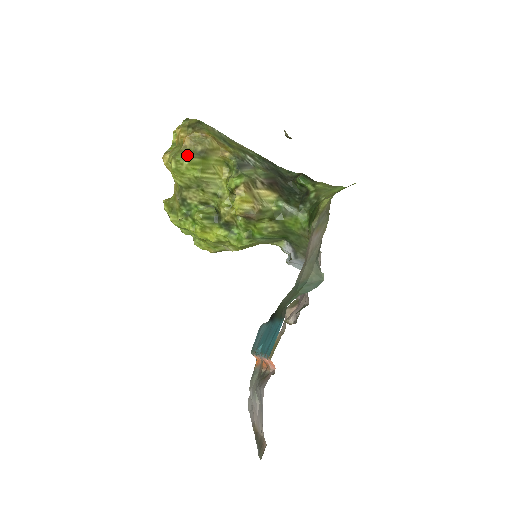
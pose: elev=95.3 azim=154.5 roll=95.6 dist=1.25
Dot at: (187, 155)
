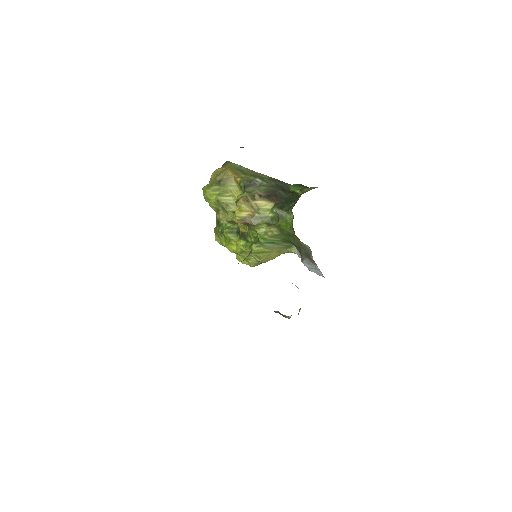
Dot at: (210, 185)
